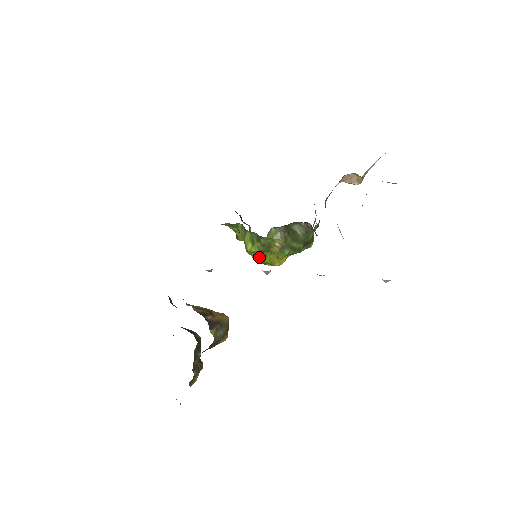
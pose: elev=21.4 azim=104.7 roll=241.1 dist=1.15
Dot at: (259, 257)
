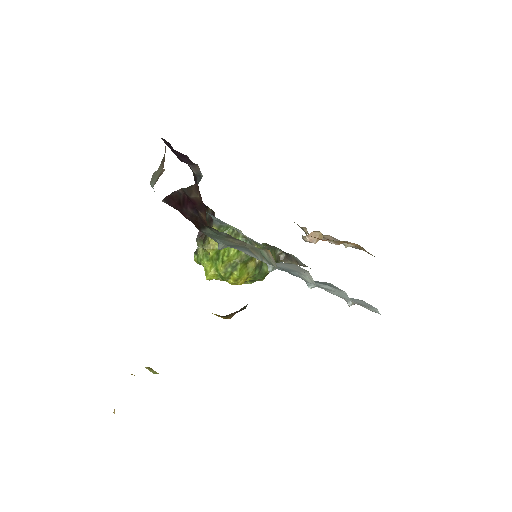
Dot at: (232, 267)
